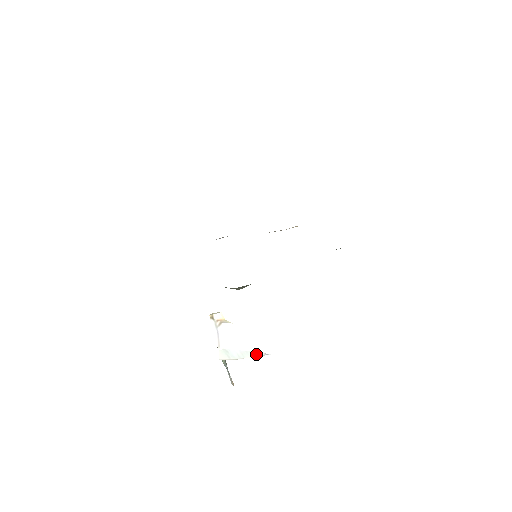
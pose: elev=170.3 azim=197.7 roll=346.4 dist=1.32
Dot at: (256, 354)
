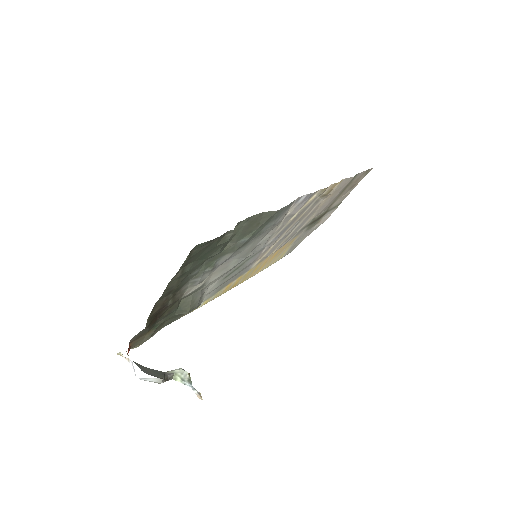
Dot at: (158, 379)
